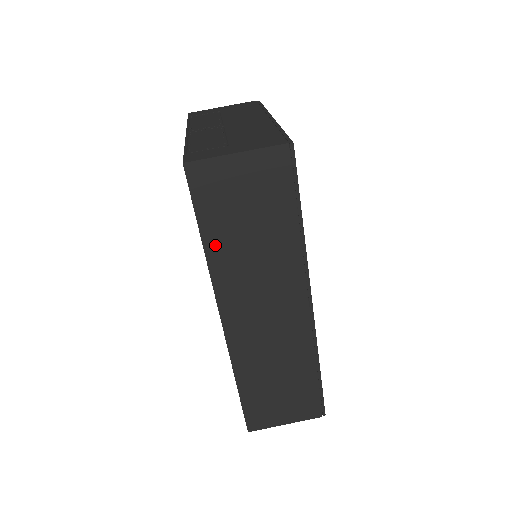
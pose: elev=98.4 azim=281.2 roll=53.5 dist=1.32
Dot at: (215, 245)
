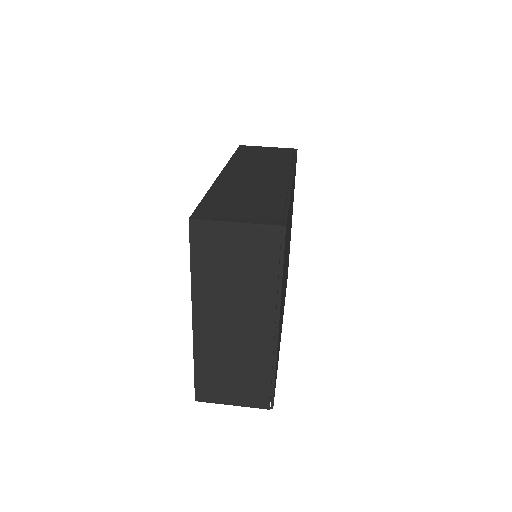
Dot at: (239, 158)
